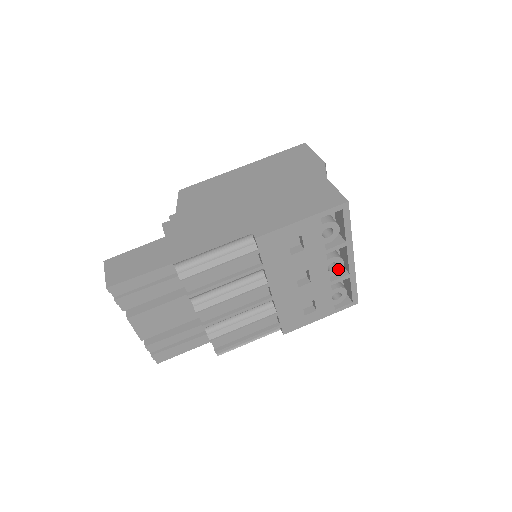
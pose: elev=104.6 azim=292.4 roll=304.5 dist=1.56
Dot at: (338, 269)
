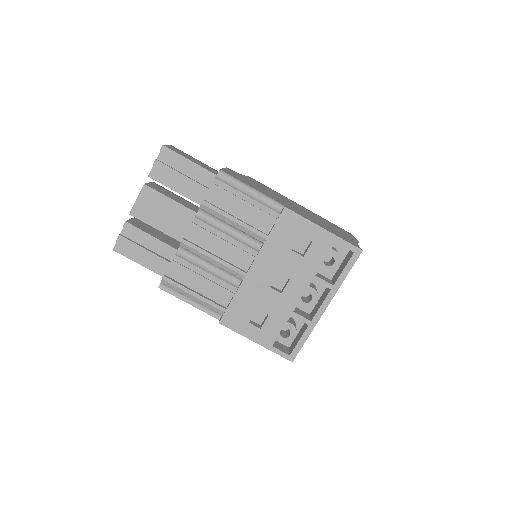
Dot at: (308, 305)
